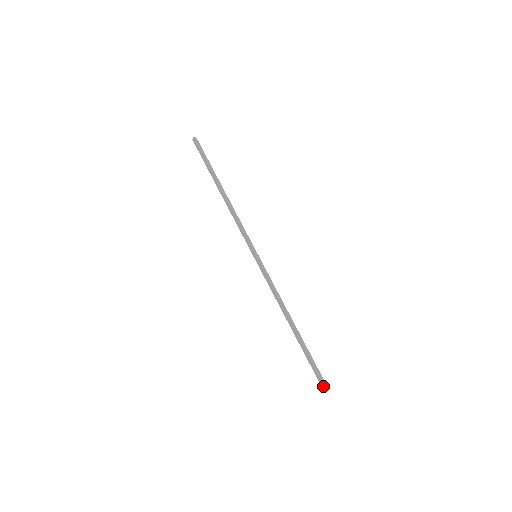
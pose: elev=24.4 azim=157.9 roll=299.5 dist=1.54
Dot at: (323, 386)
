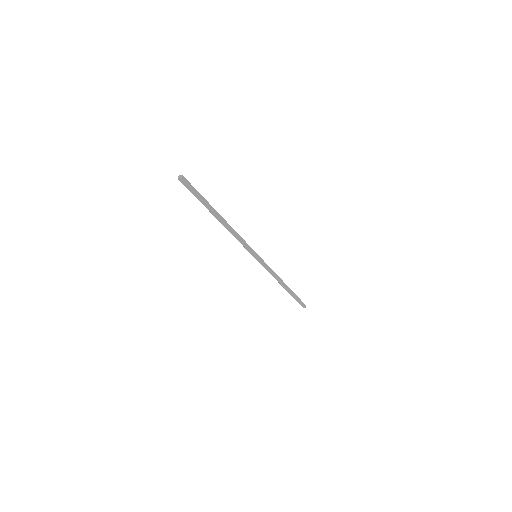
Dot at: (305, 307)
